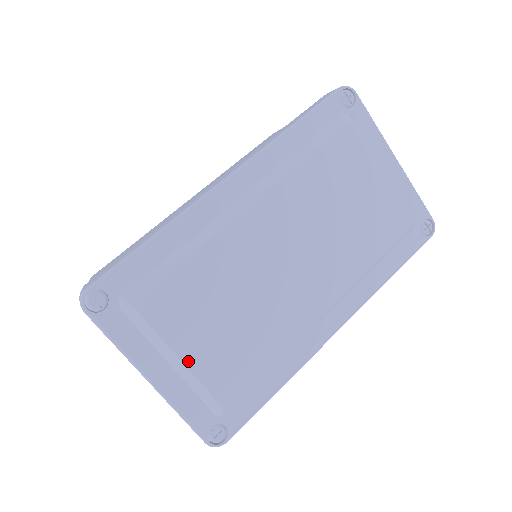
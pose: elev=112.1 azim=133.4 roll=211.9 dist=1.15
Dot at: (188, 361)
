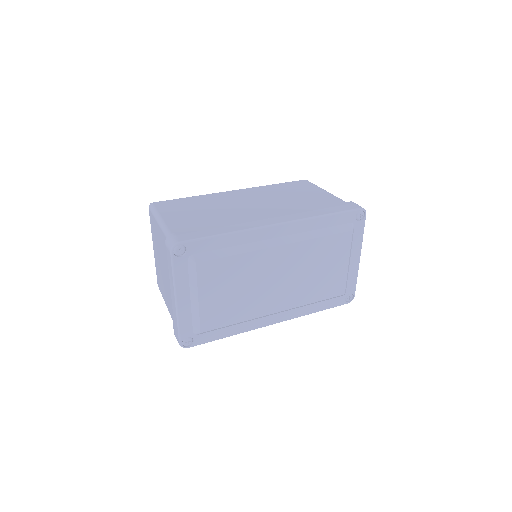
Dot at: (201, 303)
